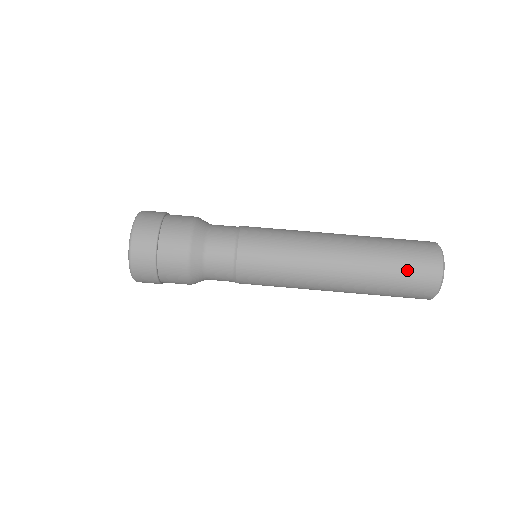
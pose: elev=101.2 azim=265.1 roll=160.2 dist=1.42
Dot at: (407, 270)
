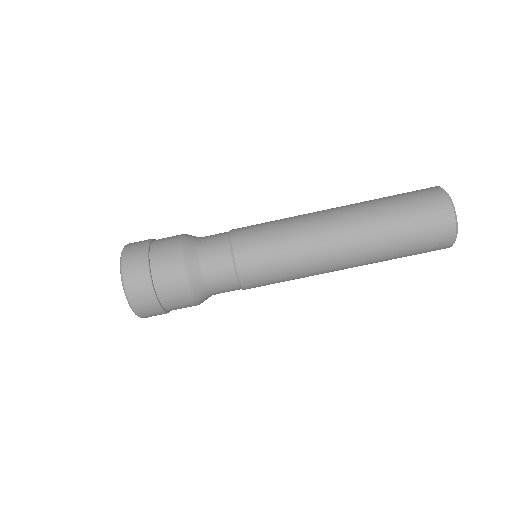
Dot at: (416, 223)
